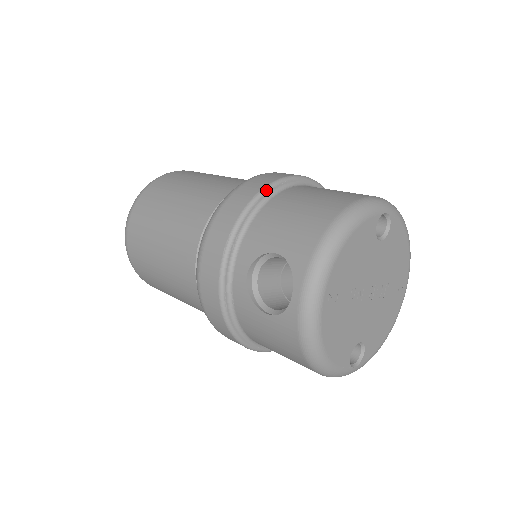
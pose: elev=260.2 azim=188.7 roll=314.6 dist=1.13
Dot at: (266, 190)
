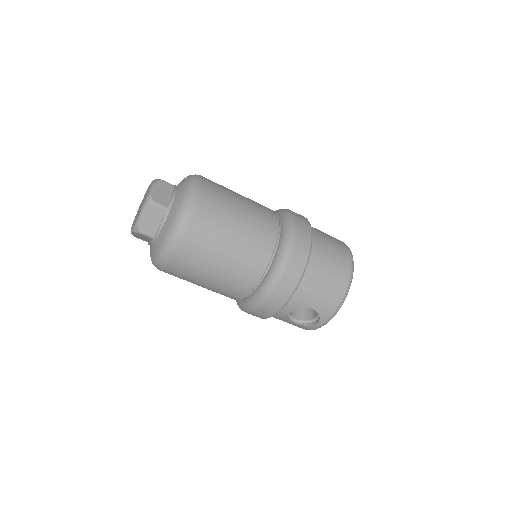
Dot at: (305, 269)
